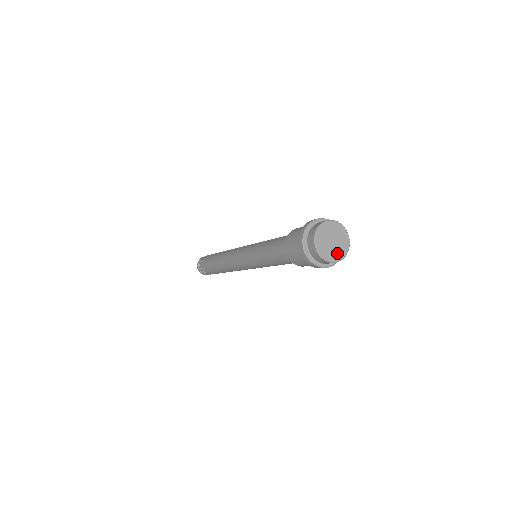
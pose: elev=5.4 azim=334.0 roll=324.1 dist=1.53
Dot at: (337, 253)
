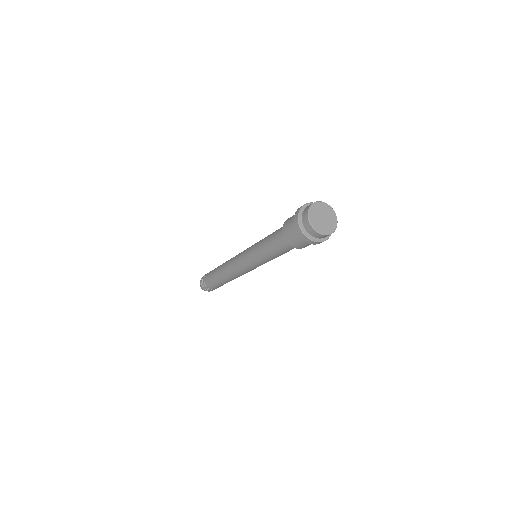
Dot at: (322, 228)
